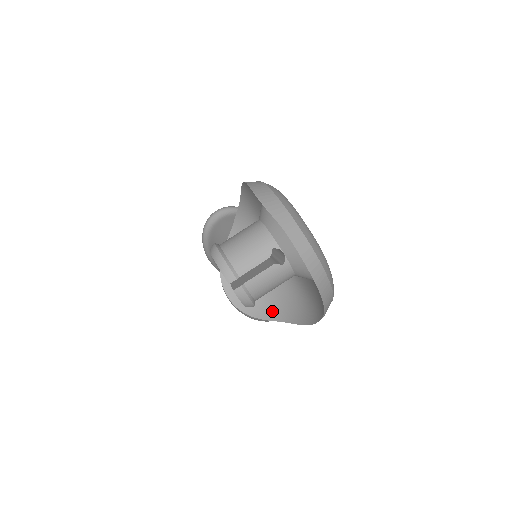
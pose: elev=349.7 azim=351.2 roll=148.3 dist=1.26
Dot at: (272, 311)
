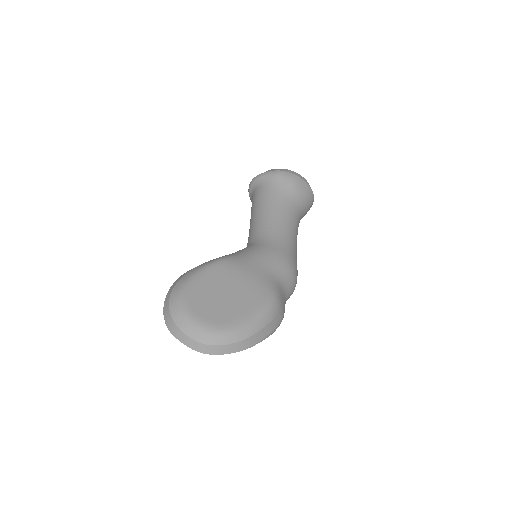
Dot at: occluded
